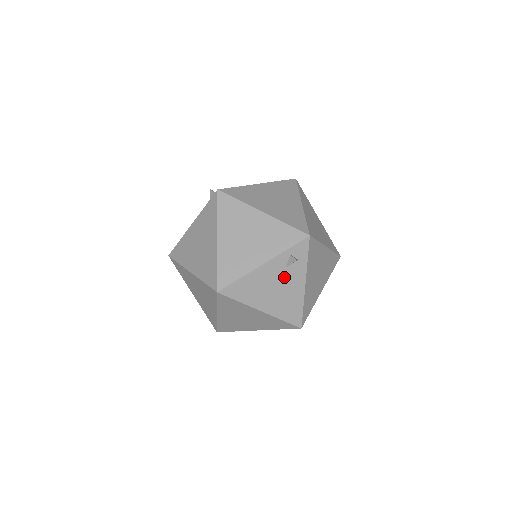
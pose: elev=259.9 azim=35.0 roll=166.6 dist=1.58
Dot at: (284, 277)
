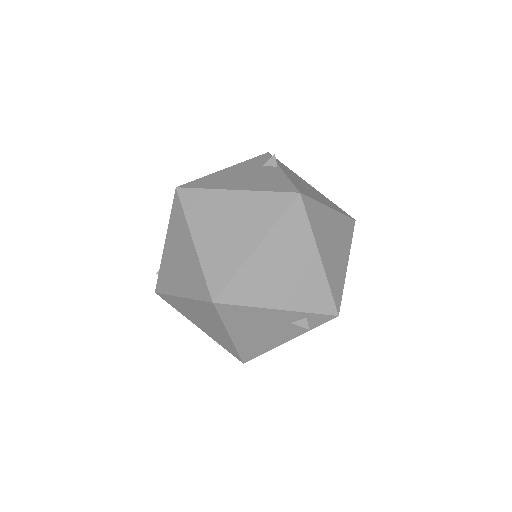
Dot at: (280, 327)
